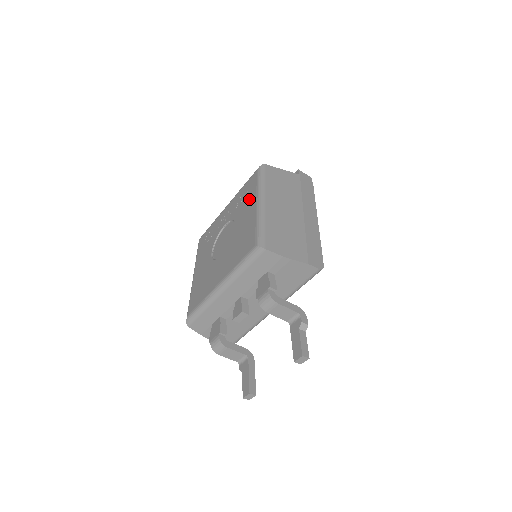
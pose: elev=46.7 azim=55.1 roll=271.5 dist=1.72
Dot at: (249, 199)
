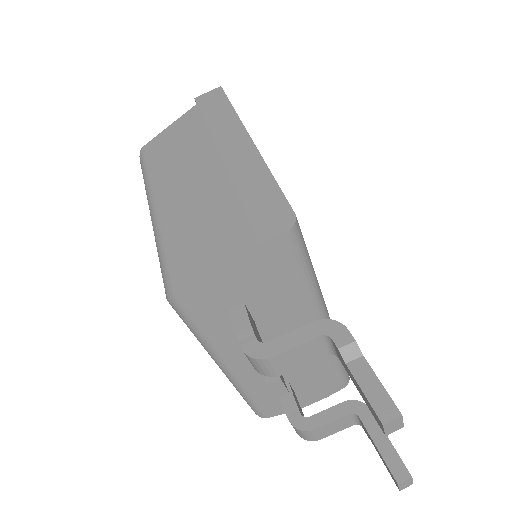
Dot at: occluded
